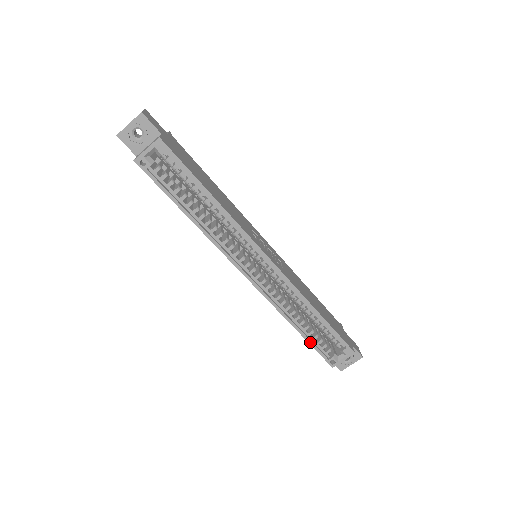
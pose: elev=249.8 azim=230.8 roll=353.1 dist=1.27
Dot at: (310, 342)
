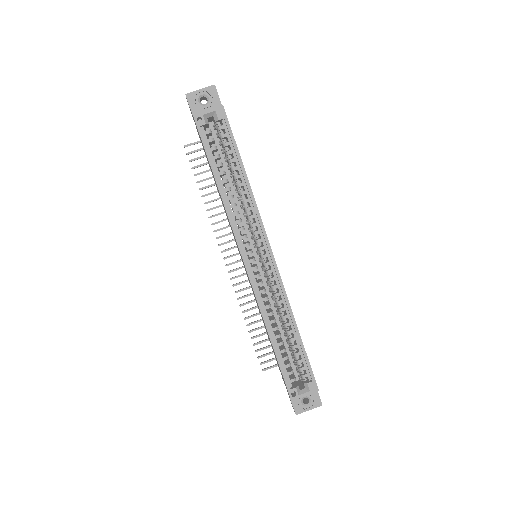
Dot at: (279, 360)
